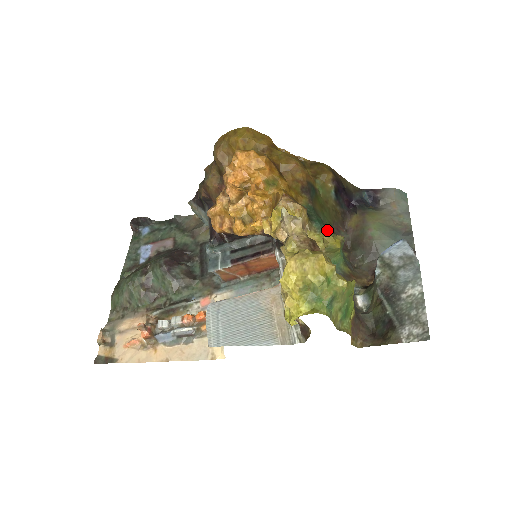
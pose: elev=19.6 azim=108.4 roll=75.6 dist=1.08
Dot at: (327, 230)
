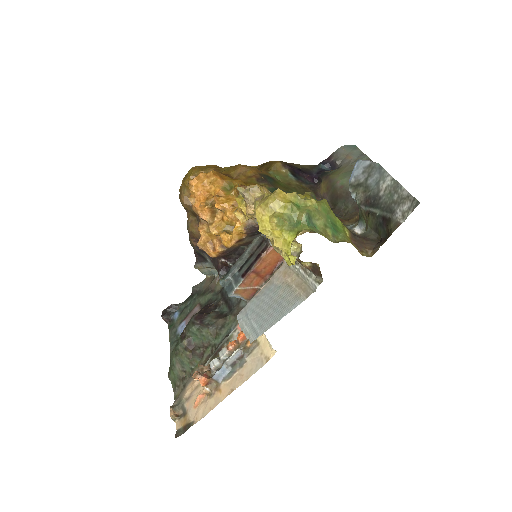
Dot at: occluded
